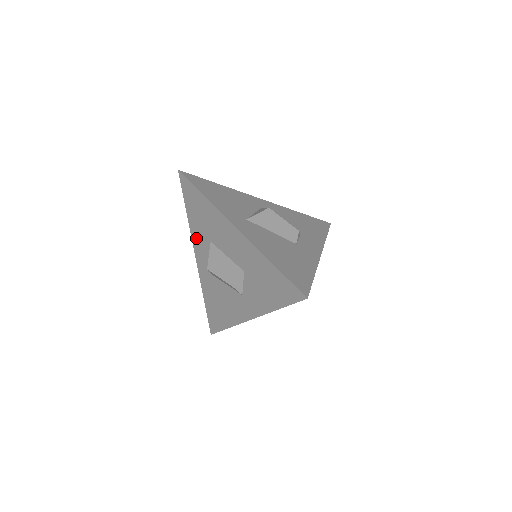
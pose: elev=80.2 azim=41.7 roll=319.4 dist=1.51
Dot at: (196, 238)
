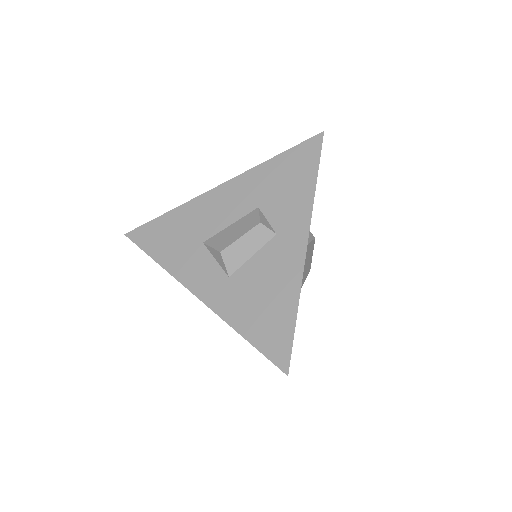
Dot at: (183, 269)
